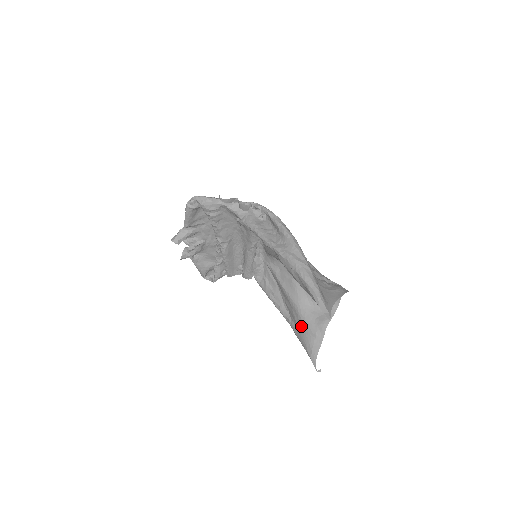
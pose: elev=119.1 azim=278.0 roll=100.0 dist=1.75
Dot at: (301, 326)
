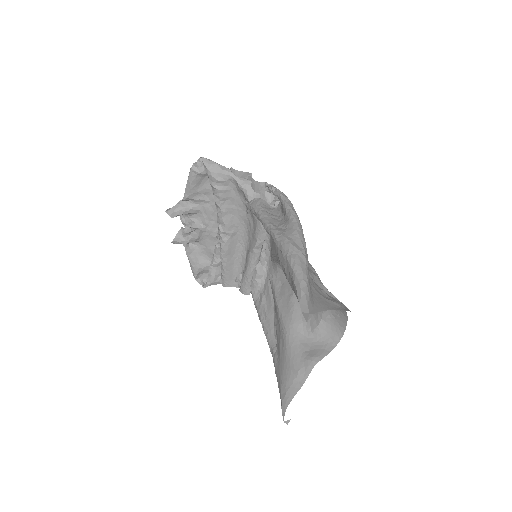
Dot at: (284, 358)
